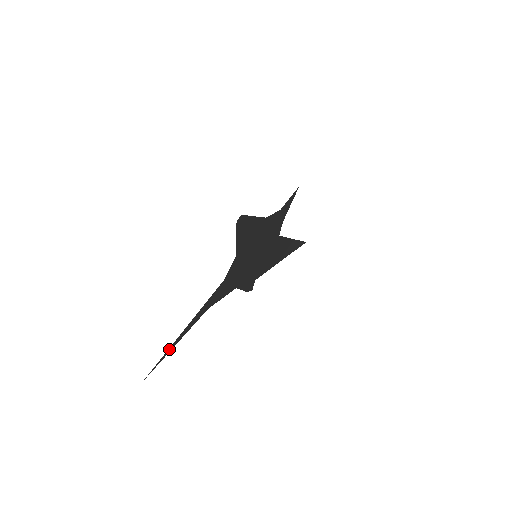
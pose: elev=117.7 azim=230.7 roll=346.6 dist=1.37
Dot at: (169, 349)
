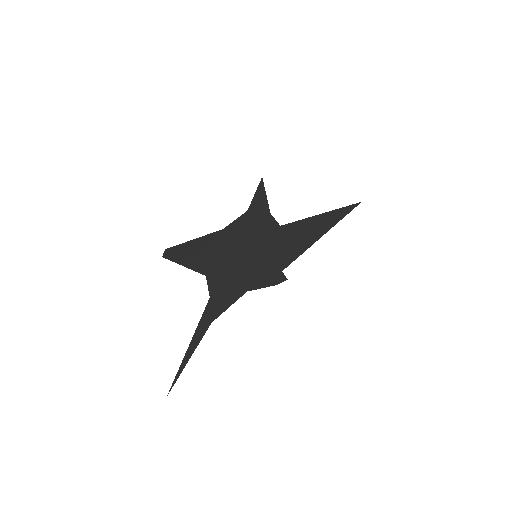
Dot at: (181, 366)
